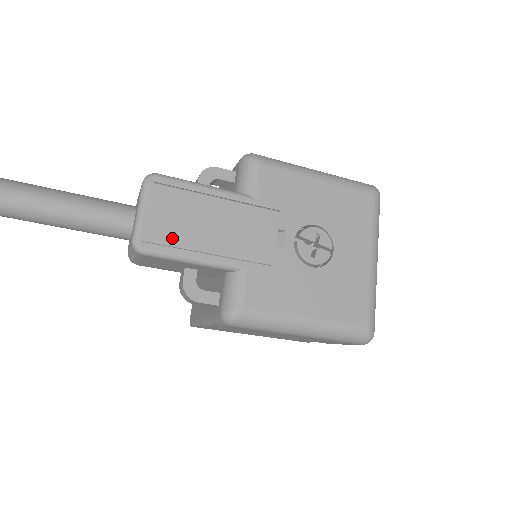
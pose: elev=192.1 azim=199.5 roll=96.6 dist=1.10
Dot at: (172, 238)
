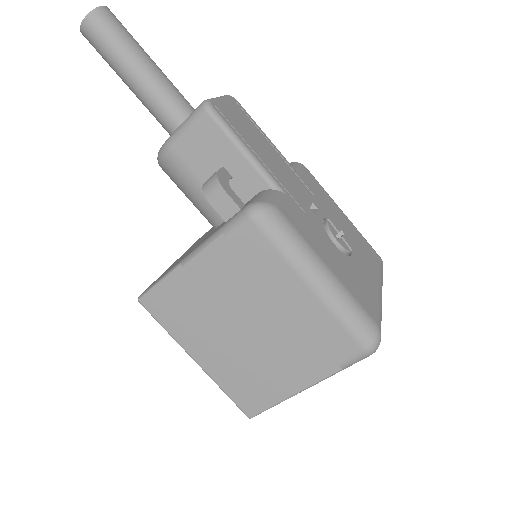
Dot at: (236, 126)
